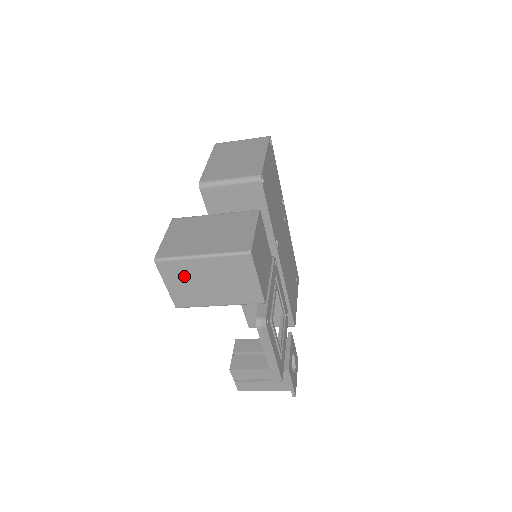
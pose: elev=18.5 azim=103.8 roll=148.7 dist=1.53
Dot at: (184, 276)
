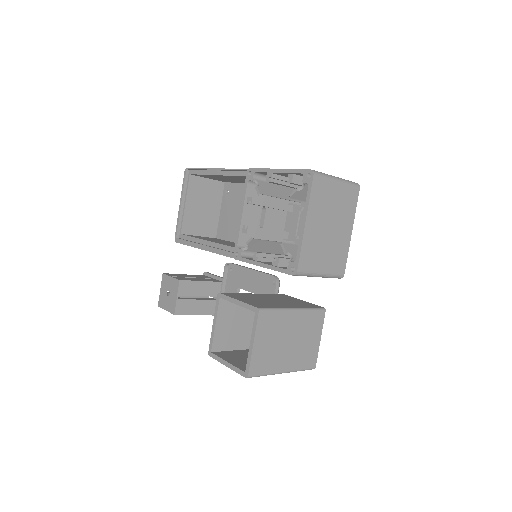
Dot at: occluded
